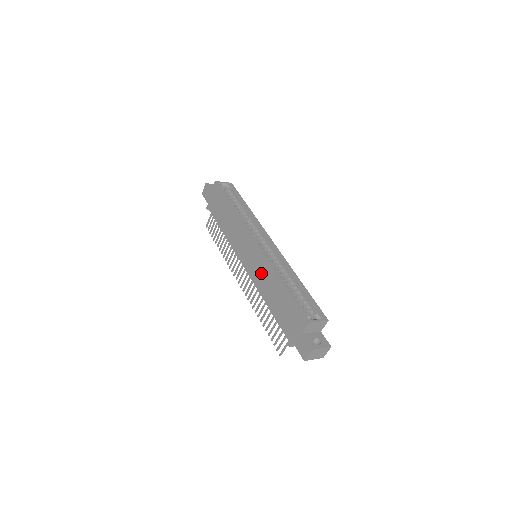
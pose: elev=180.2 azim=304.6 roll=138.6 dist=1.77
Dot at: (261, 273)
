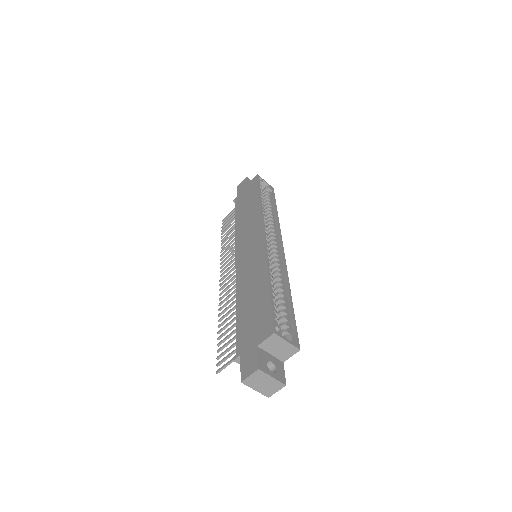
Dot at: (250, 268)
